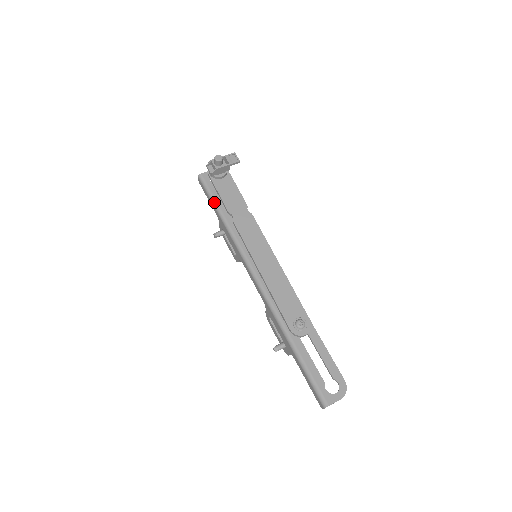
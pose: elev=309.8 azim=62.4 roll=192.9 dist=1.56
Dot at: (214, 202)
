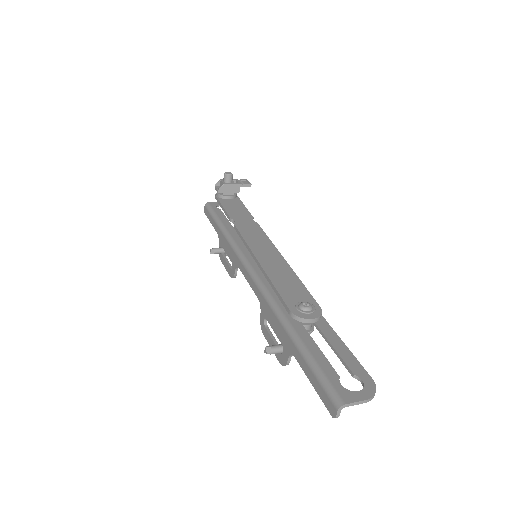
Dot at: (217, 219)
